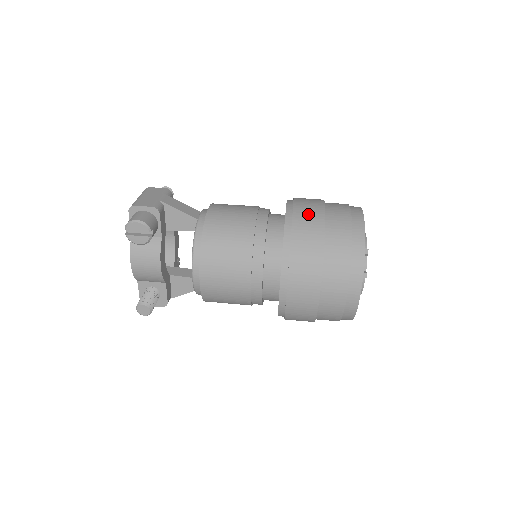
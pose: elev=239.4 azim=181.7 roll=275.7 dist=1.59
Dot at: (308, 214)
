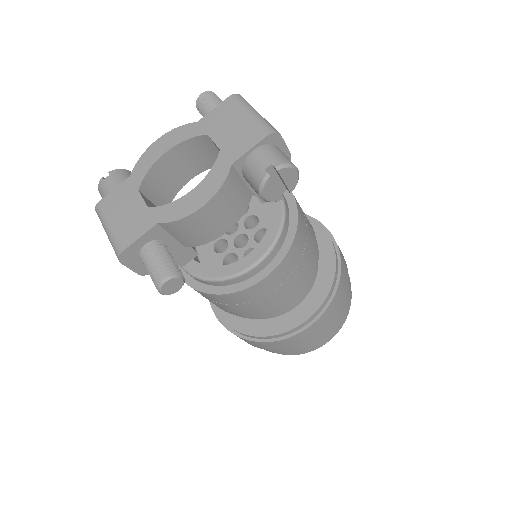
Dot at: occluded
